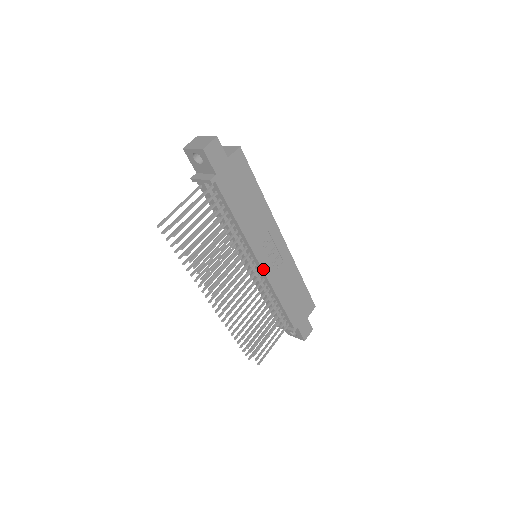
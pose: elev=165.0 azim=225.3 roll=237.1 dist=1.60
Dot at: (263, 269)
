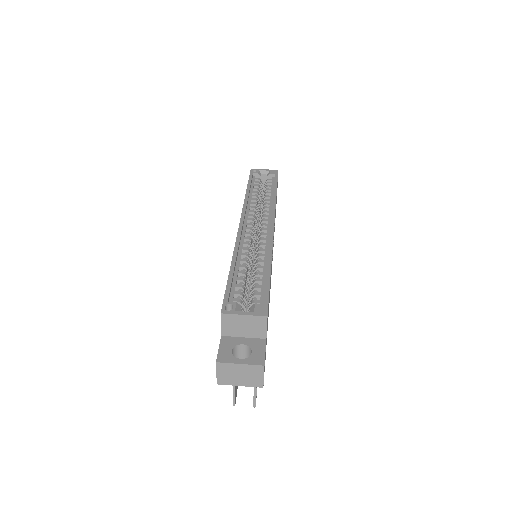
Dot at: occluded
